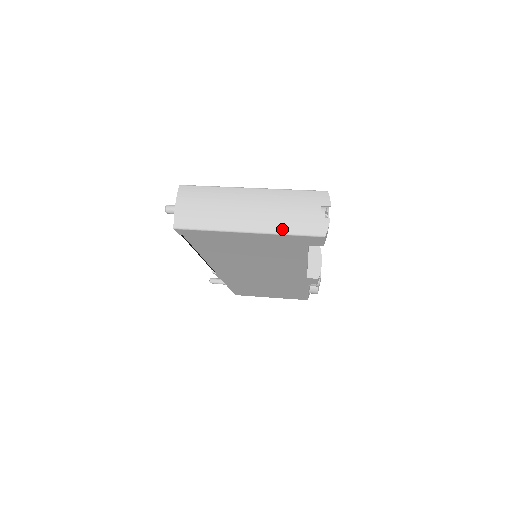
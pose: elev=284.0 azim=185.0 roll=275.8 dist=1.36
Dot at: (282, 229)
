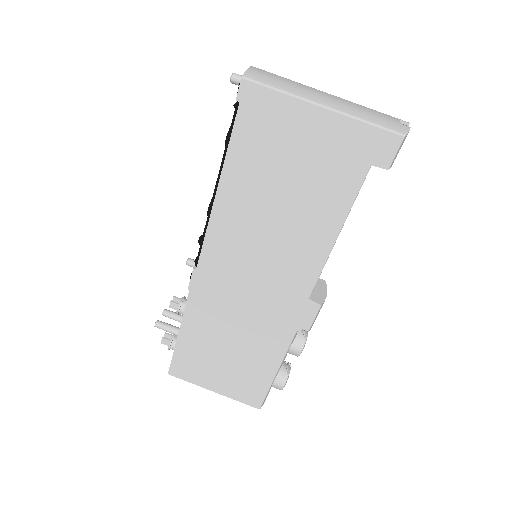
Dot at: (361, 116)
